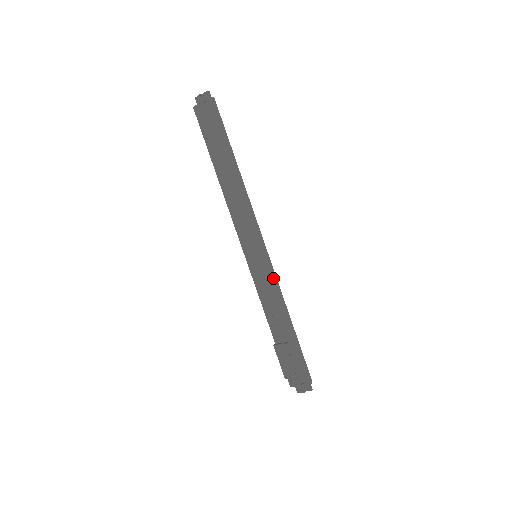
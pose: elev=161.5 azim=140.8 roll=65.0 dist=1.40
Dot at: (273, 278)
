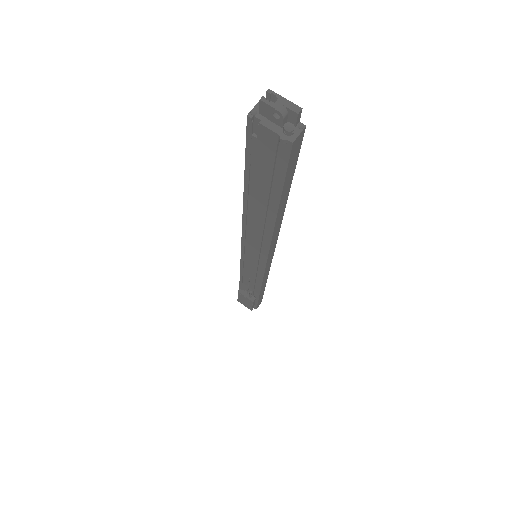
Dot at: (267, 273)
